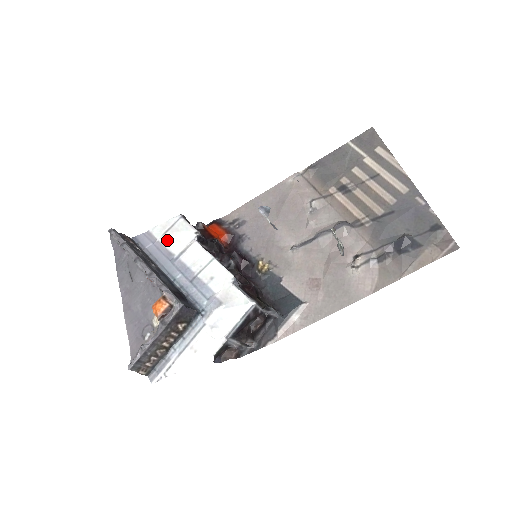
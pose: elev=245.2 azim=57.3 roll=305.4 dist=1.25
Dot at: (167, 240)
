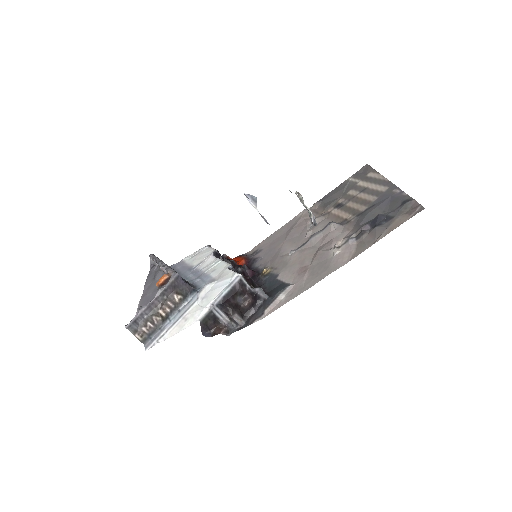
Dot at: (192, 260)
